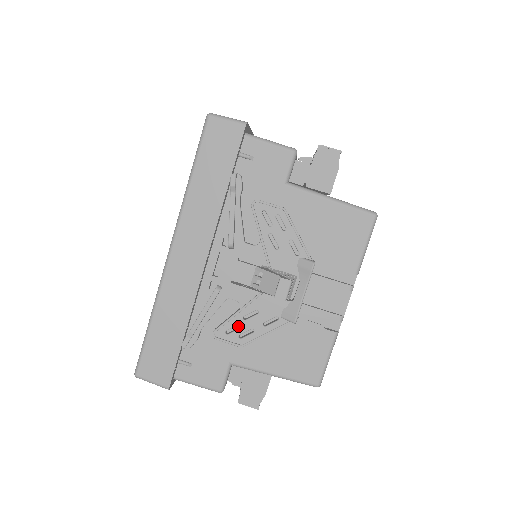
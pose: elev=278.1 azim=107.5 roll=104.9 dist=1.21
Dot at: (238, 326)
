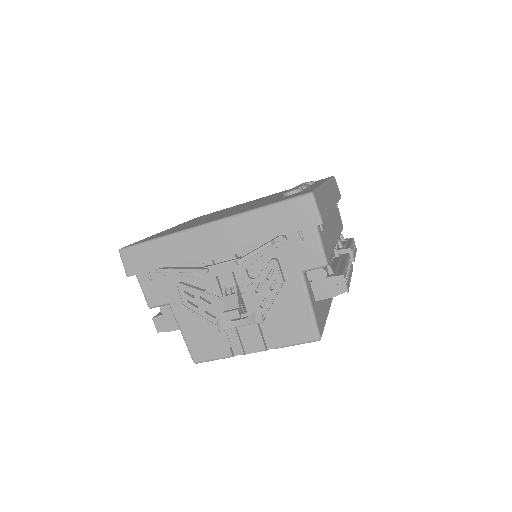
Dot at: (194, 295)
